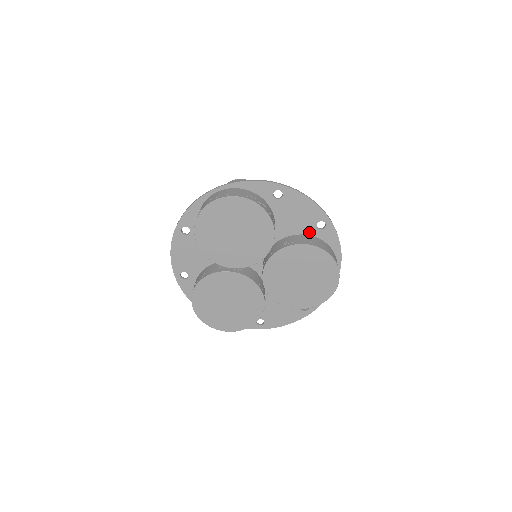
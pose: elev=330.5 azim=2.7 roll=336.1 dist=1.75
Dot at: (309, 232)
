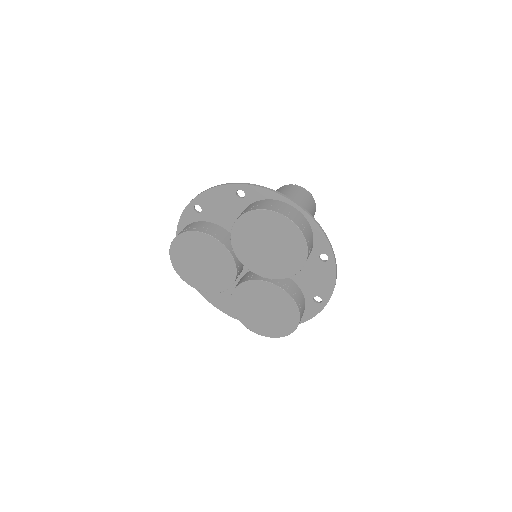
Dot at: (306, 293)
